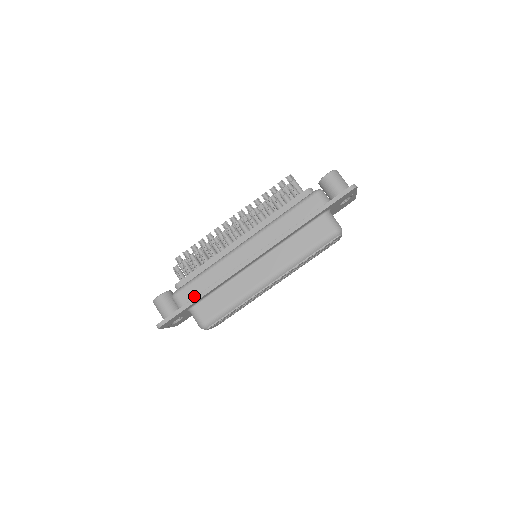
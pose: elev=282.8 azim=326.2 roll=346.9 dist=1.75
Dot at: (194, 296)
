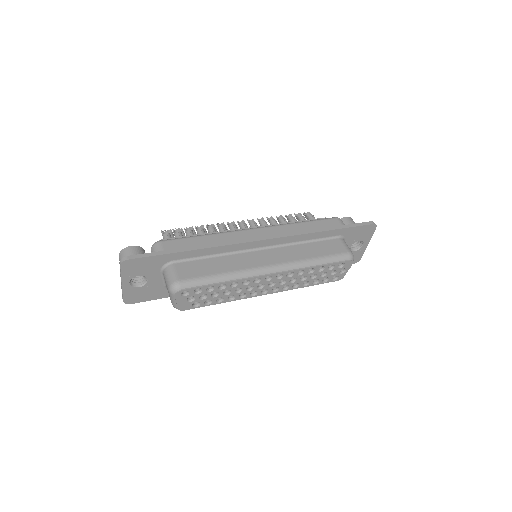
Dot at: occluded
